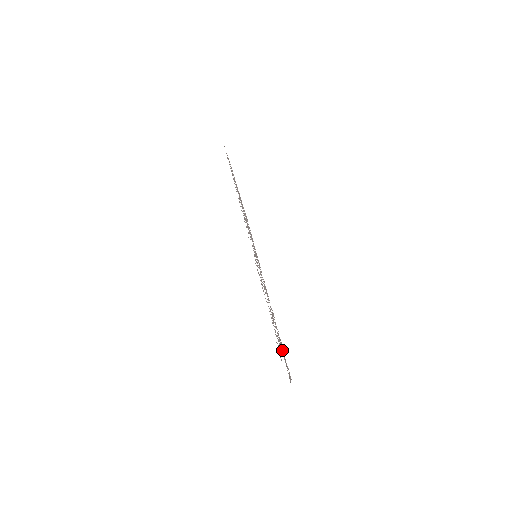
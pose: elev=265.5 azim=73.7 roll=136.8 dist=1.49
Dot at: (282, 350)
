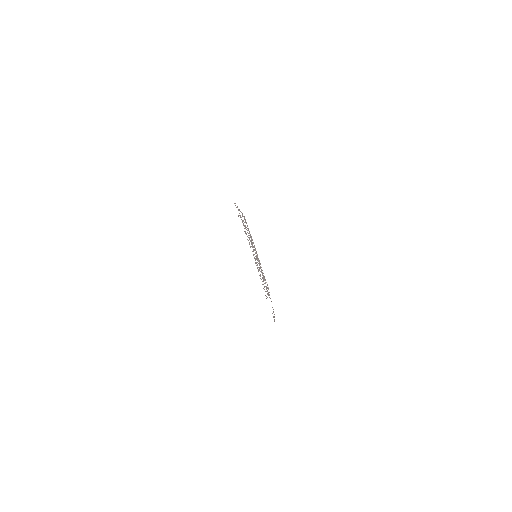
Dot at: occluded
